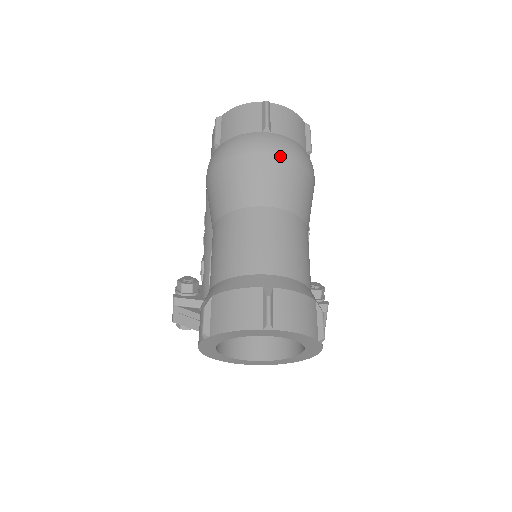
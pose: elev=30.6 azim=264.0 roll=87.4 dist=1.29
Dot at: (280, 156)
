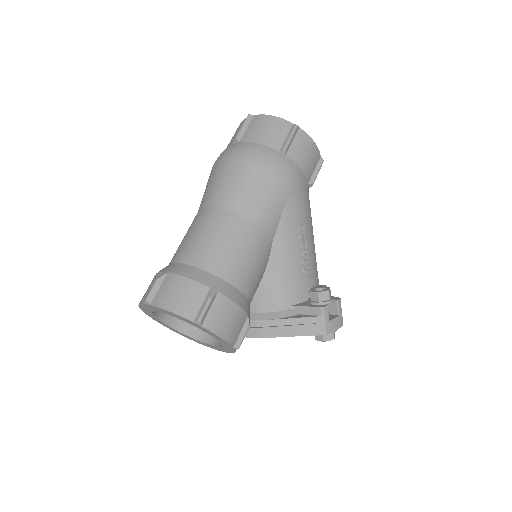
Dot at: (232, 162)
